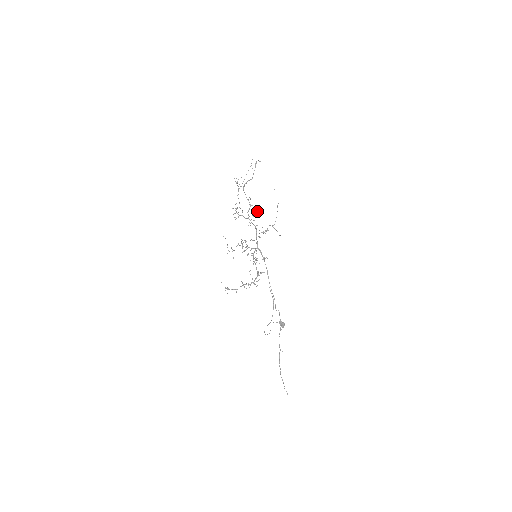
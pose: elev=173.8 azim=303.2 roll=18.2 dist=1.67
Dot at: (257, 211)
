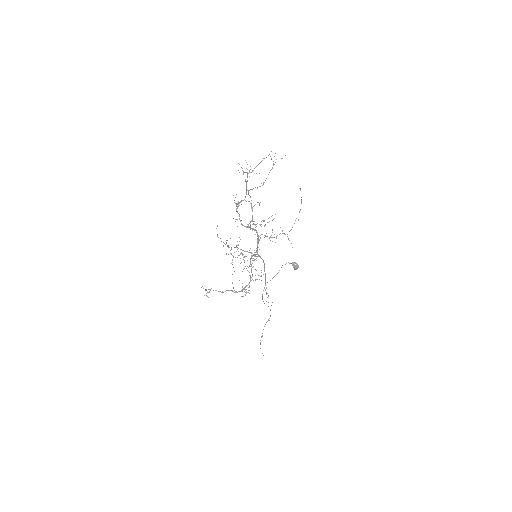
Dot at: (264, 221)
